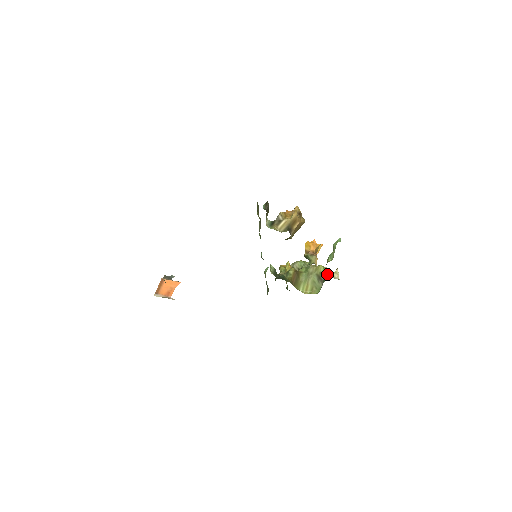
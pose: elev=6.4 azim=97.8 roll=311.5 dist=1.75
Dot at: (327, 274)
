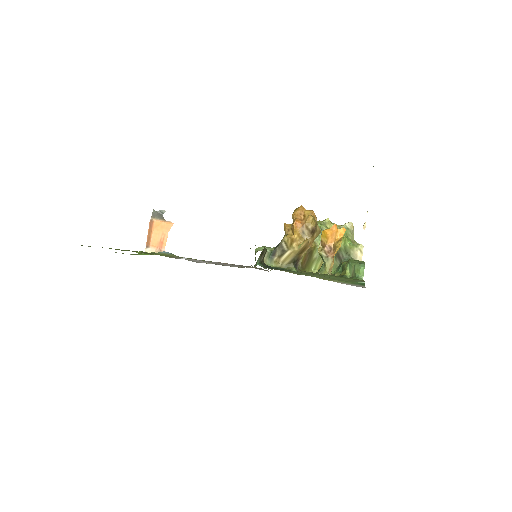
Dot at: (348, 251)
